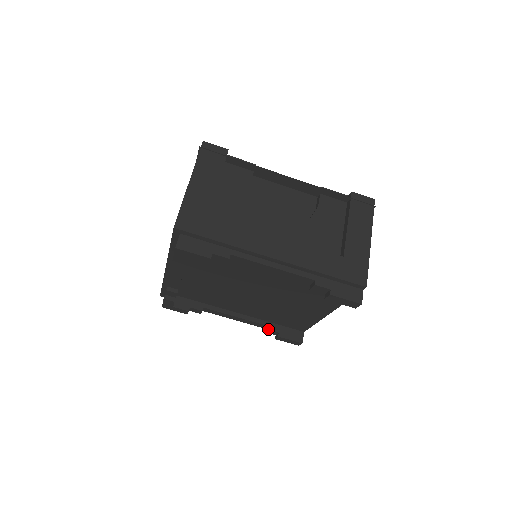
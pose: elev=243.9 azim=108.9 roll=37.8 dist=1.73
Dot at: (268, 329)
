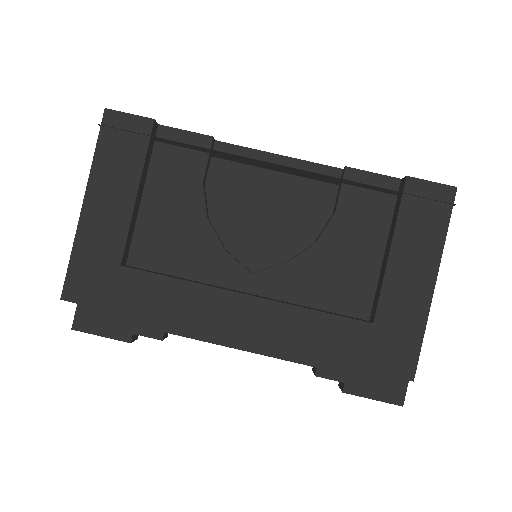
Dot at: occluded
